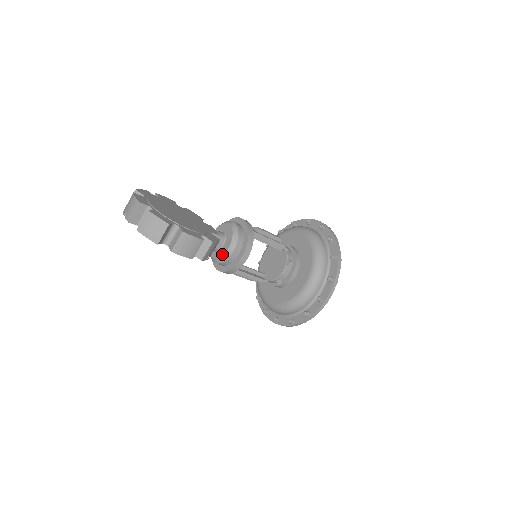
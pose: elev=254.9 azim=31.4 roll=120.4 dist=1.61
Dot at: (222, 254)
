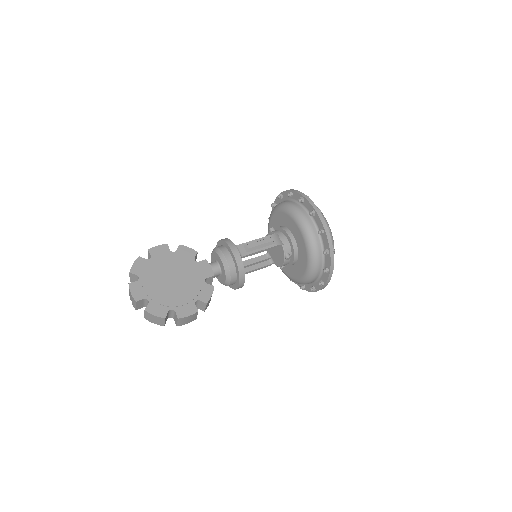
Dot at: (222, 283)
